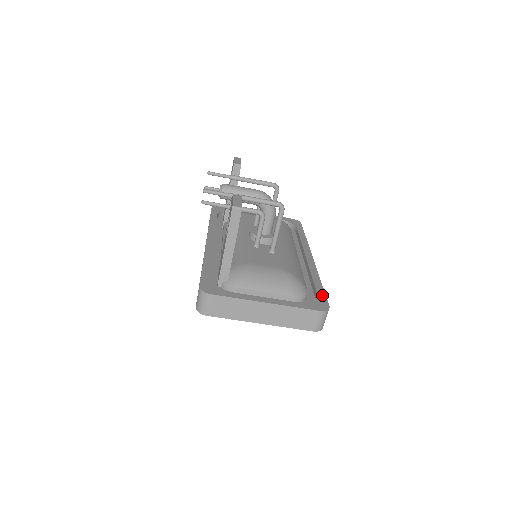
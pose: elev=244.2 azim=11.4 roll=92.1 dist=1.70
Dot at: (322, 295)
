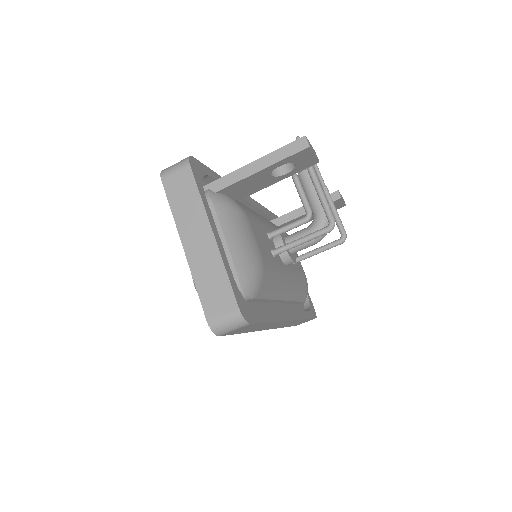
Dot at: (258, 317)
